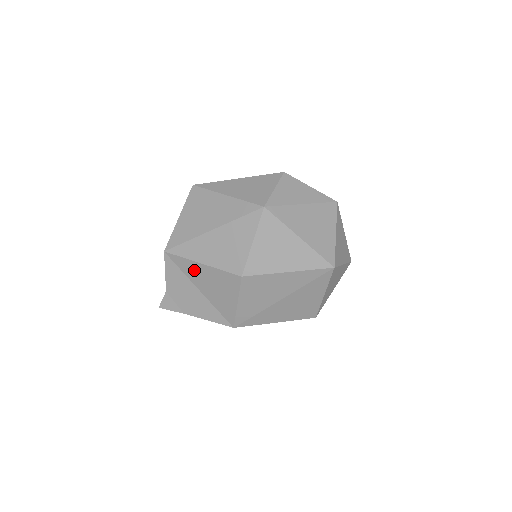
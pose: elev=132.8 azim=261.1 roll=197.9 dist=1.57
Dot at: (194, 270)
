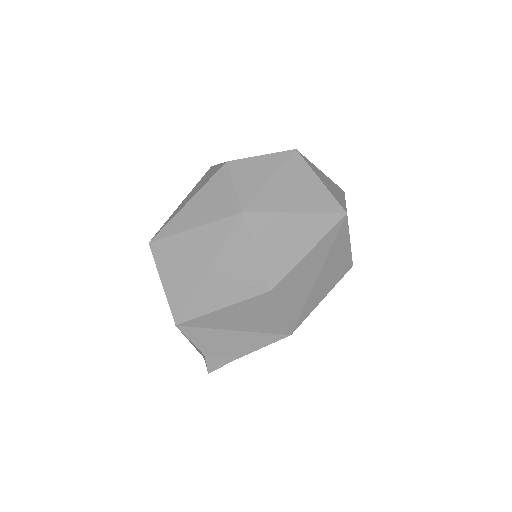
Dot at: (218, 319)
